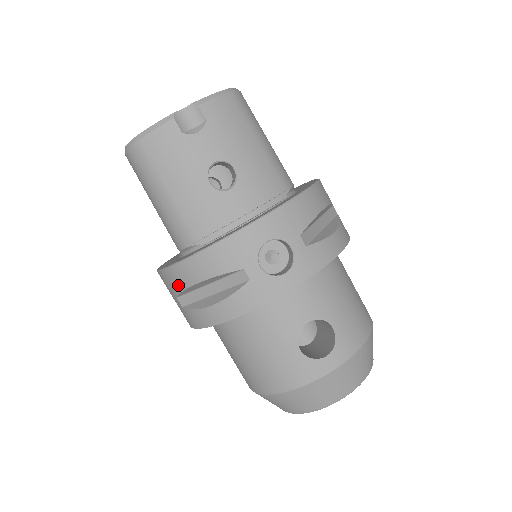
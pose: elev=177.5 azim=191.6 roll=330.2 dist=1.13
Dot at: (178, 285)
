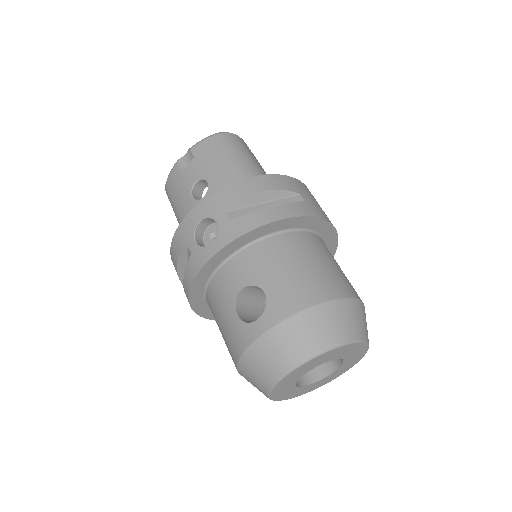
Dot at: occluded
